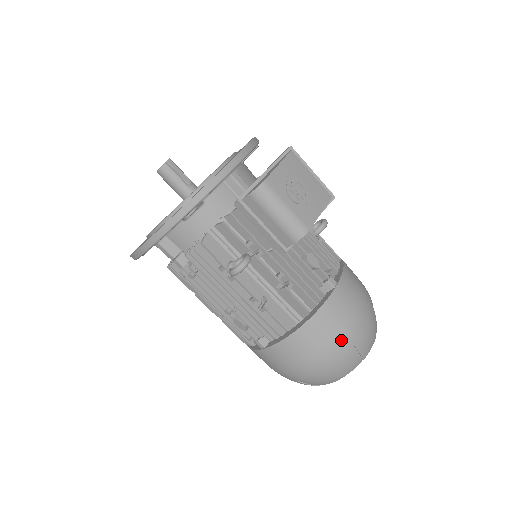
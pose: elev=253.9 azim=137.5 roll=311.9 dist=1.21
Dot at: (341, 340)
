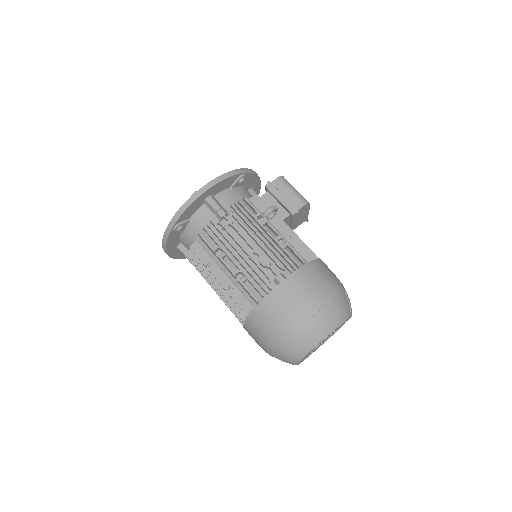
Dot at: (338, 281)
